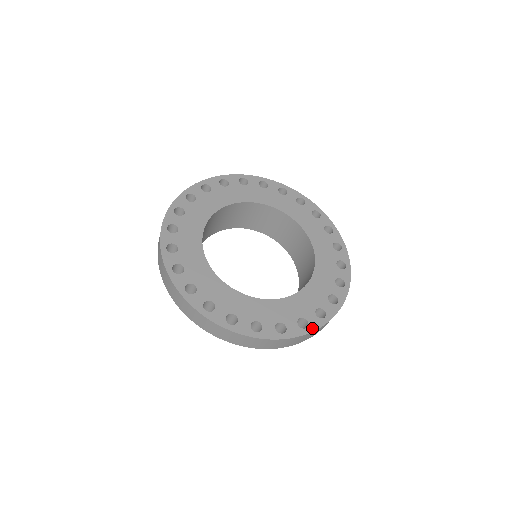
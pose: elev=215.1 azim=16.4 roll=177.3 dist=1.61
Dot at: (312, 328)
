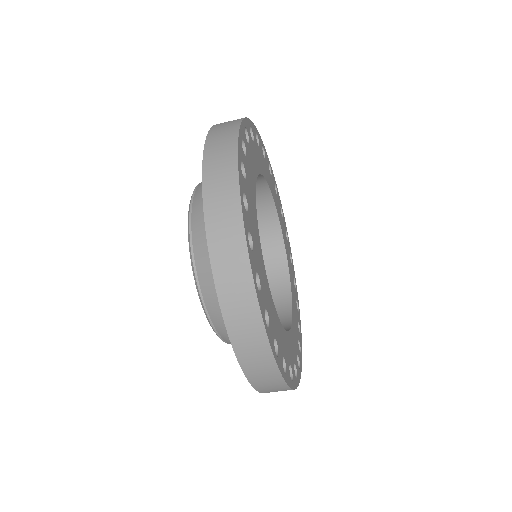
Dot at: (294, 384)
